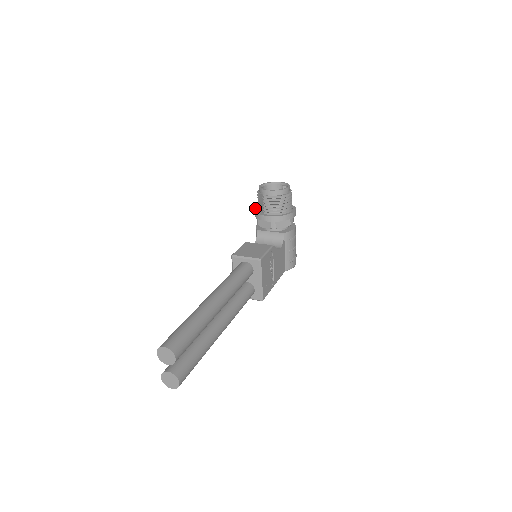
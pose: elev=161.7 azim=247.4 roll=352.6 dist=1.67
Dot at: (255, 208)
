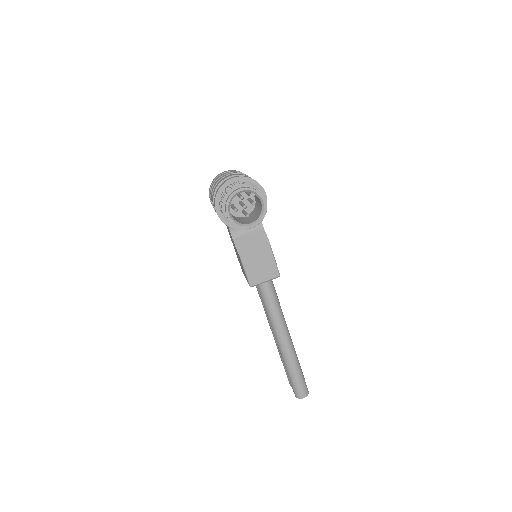
Dot at: (218, 216)
